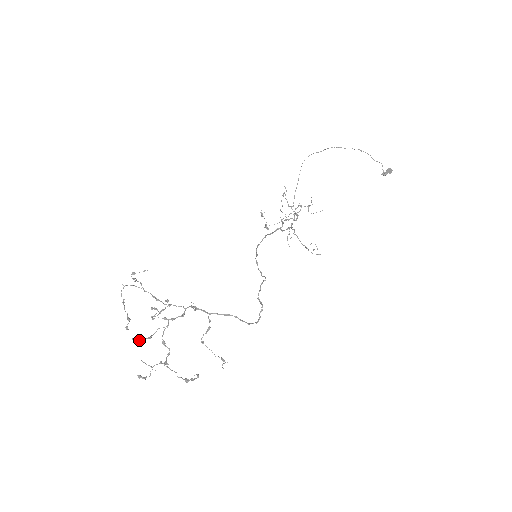
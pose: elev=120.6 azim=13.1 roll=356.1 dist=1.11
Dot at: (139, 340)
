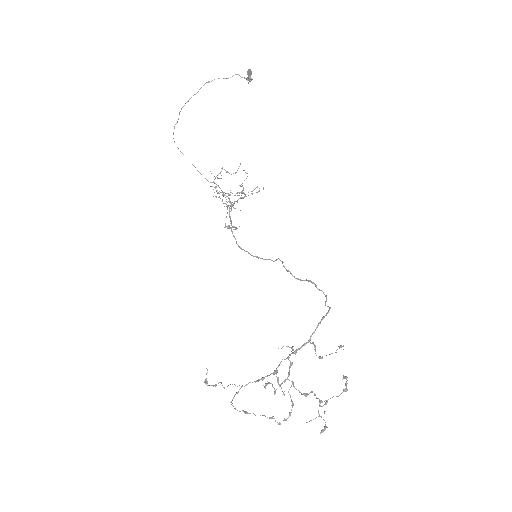
Dot at: occluded
